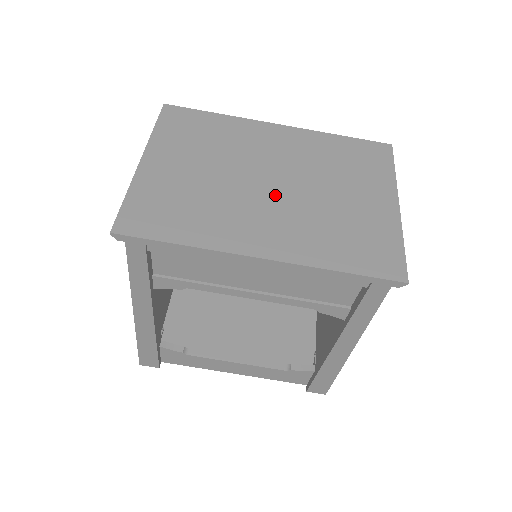
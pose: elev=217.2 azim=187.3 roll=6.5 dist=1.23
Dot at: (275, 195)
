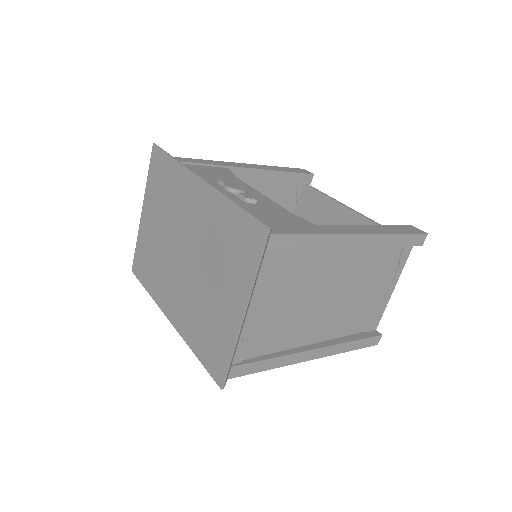
Dot at: (183, 269)
